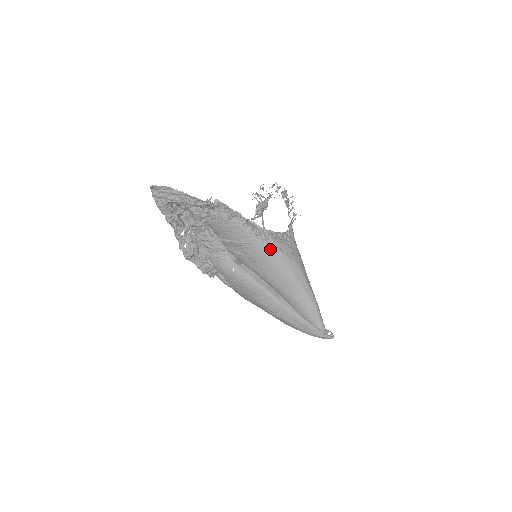
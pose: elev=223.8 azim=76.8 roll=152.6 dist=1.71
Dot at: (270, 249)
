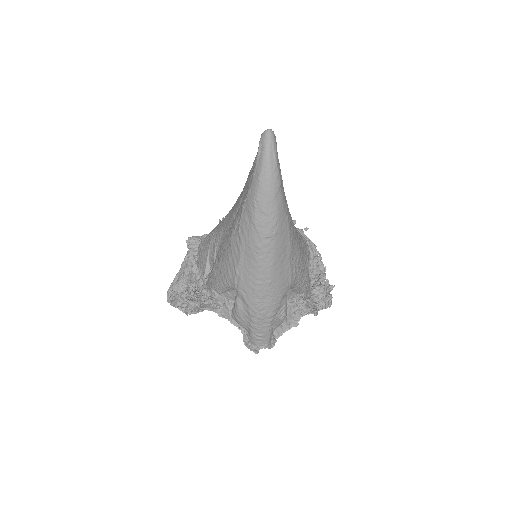
Dot at: occluded
